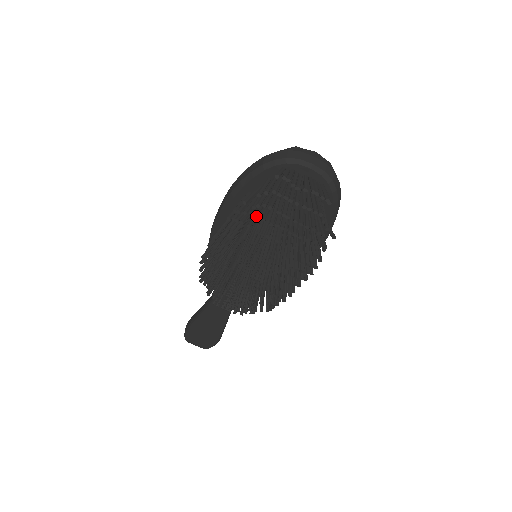
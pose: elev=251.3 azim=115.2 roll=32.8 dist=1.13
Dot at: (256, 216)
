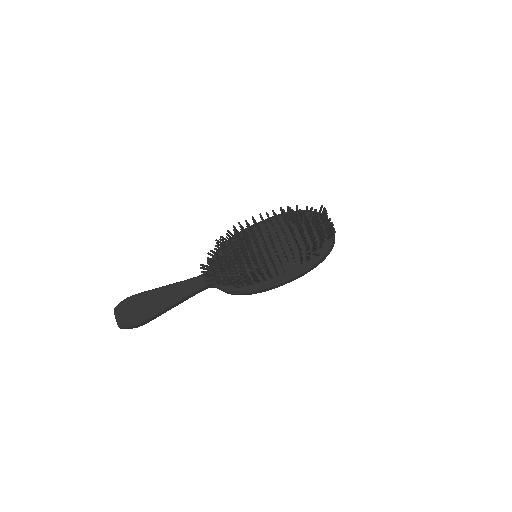
Dot at: occluded
